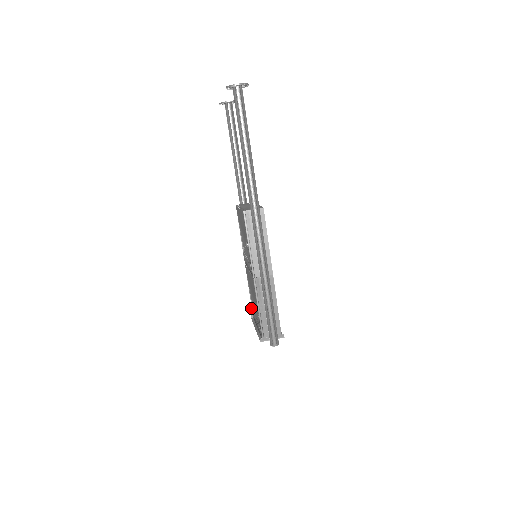
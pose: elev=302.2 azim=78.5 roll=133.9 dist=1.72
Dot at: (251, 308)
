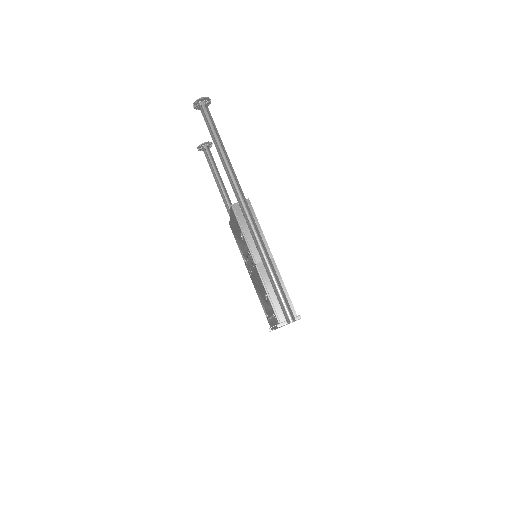
Dot at: occluded
